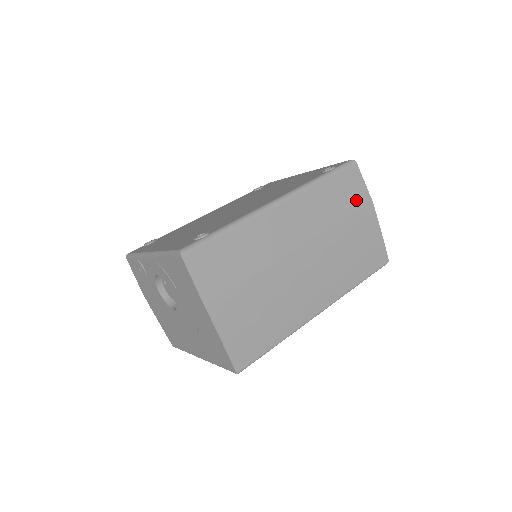
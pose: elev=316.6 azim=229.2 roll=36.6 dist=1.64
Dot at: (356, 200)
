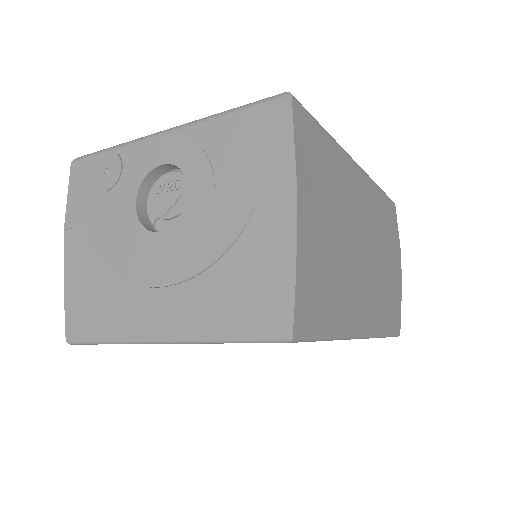
Dot at: (394, 238)
